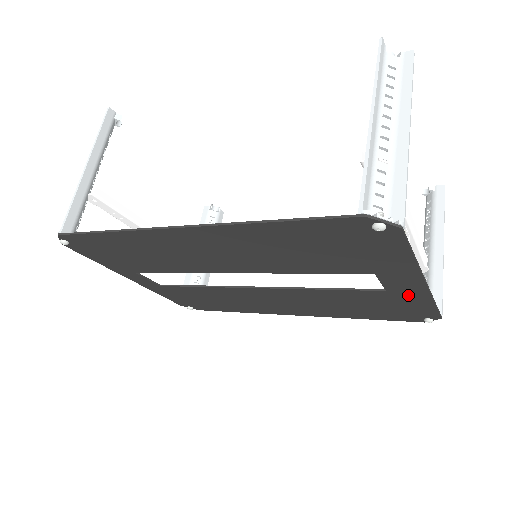
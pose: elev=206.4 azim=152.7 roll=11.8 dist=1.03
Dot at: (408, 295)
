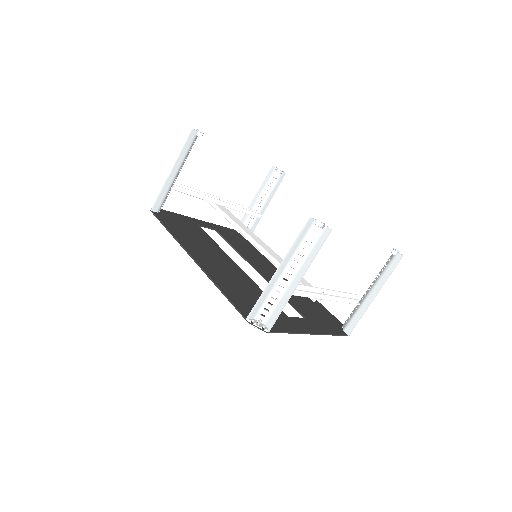
Dot at: (316, 326)
